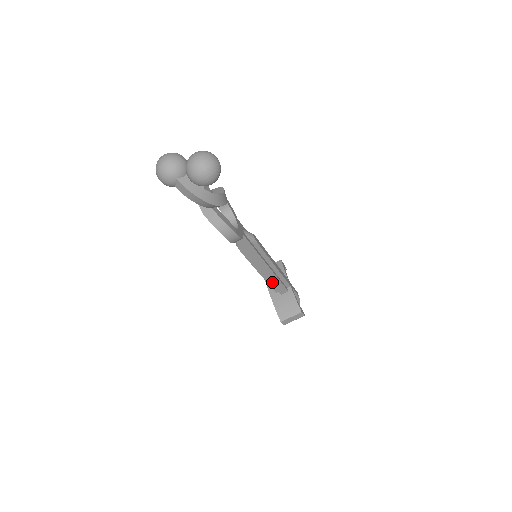
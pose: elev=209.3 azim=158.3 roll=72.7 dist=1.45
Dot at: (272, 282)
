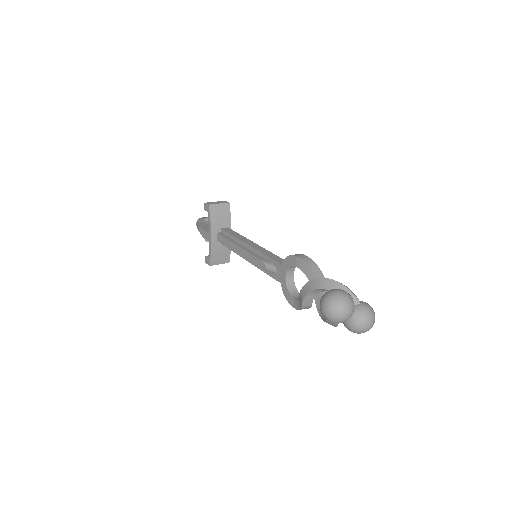
Dot at: occluded
